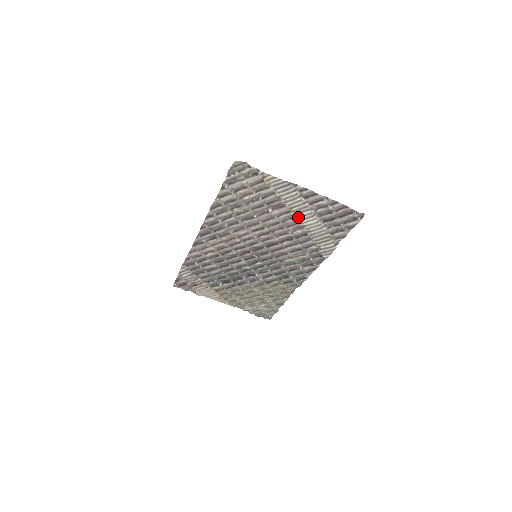
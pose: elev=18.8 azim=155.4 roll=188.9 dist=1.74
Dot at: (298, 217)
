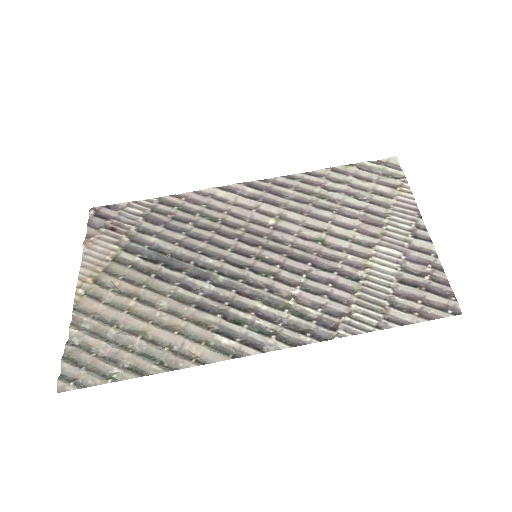
Dot at: (377, 251)
